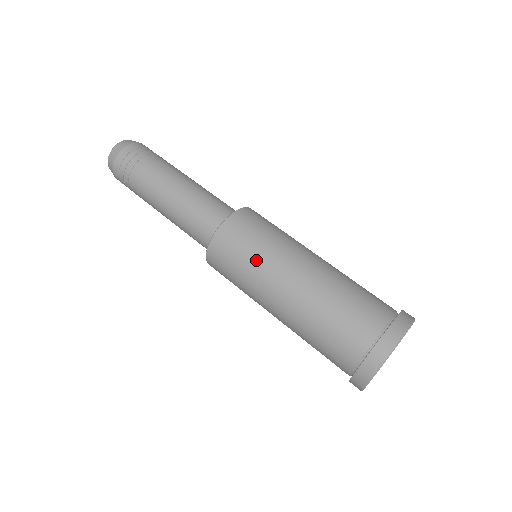
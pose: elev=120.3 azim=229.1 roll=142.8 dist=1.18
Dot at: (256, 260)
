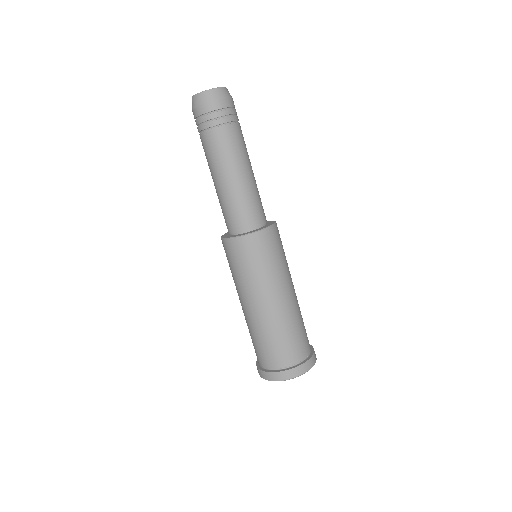
Dot at: (241, 277)
